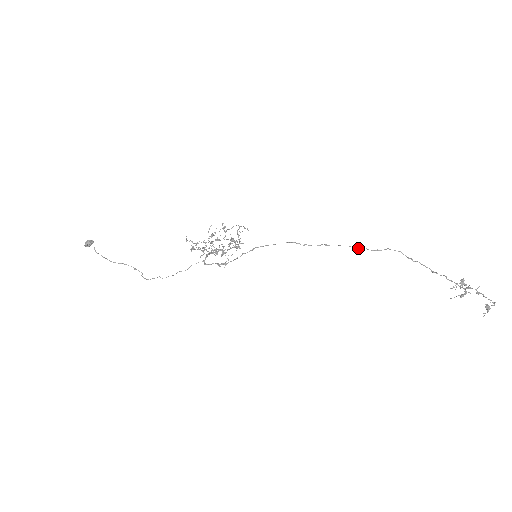
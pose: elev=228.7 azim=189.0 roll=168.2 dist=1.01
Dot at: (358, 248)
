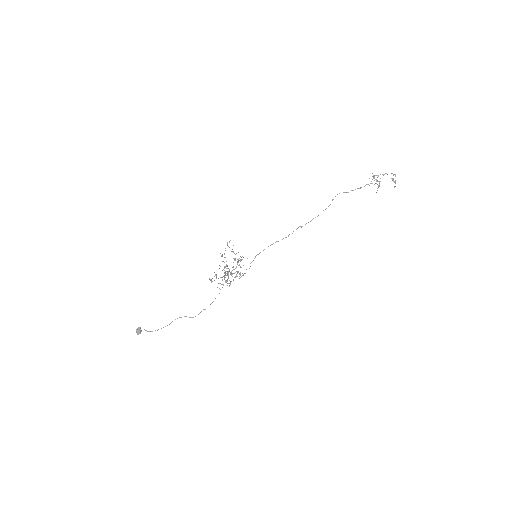
Dot at: occluded
